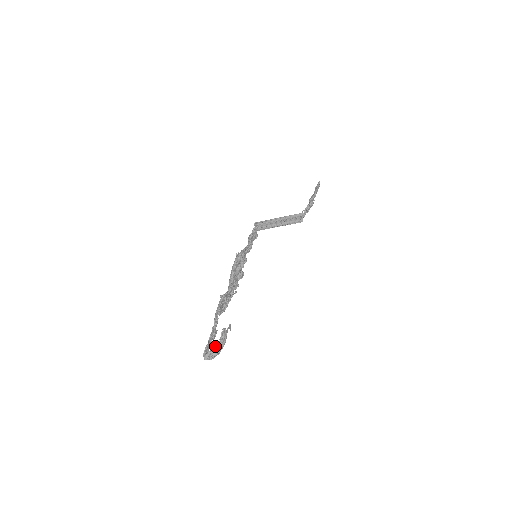
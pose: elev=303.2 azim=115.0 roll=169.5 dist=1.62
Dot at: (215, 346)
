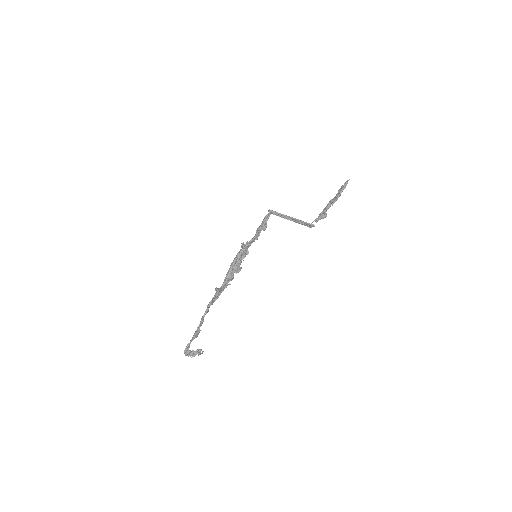
Dot at: (193, 352)
